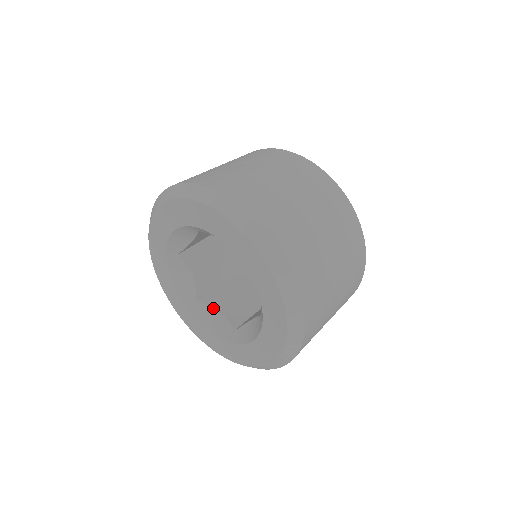
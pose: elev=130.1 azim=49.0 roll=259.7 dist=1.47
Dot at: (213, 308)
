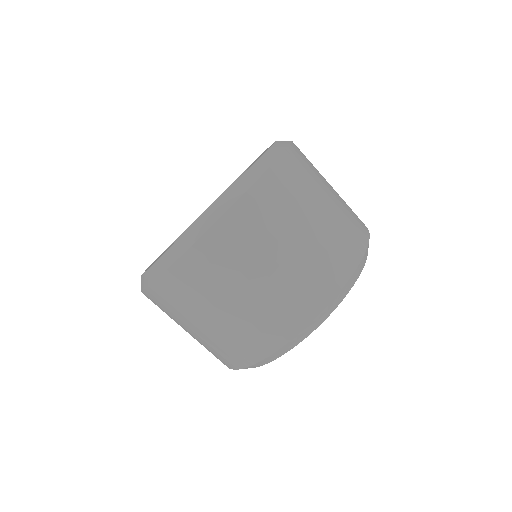
Dot at: occluded
